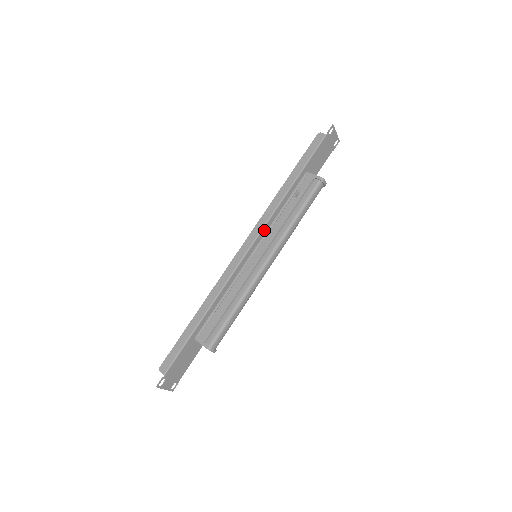
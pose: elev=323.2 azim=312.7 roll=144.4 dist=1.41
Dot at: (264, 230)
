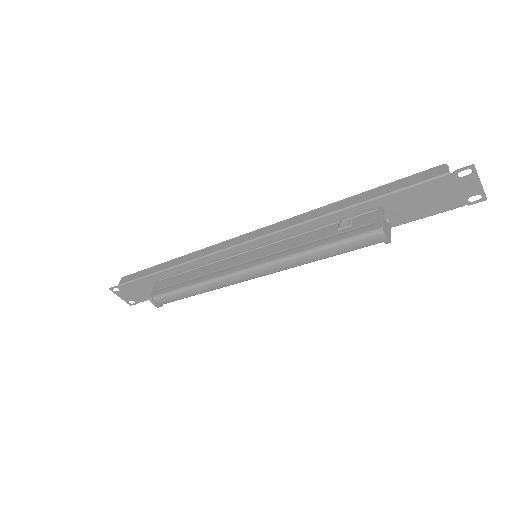
Dot at: (277, 235)
